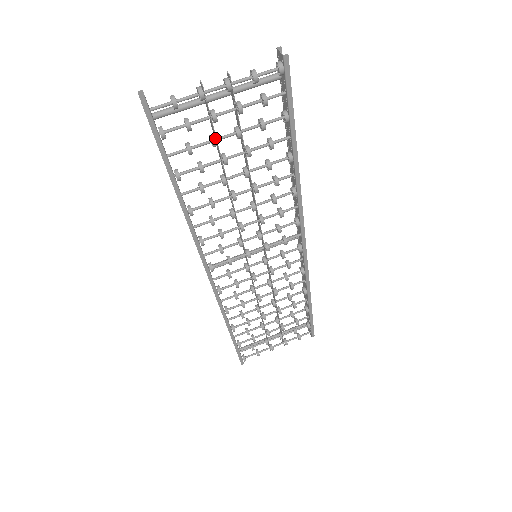
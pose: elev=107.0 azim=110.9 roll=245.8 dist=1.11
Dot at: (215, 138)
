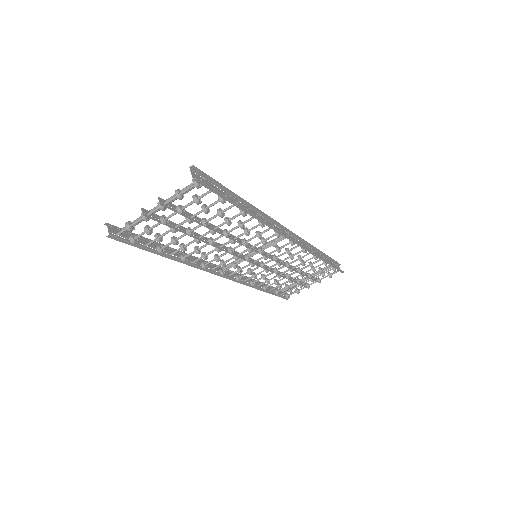
Dot at: (174, 227)
